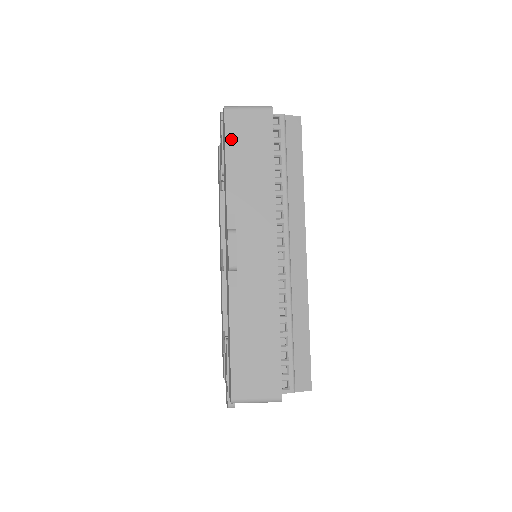
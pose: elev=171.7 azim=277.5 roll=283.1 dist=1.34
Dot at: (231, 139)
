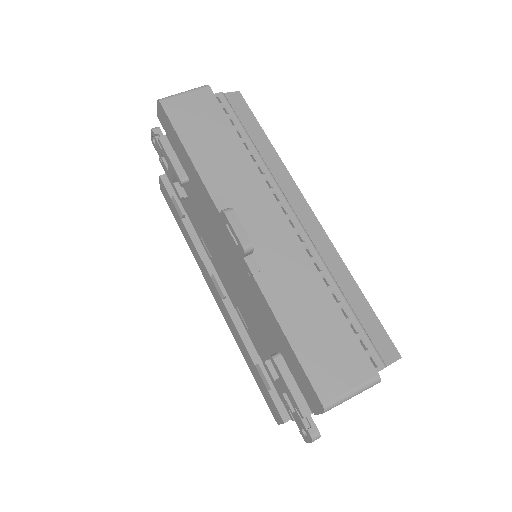
Dot at: (180, 126)
